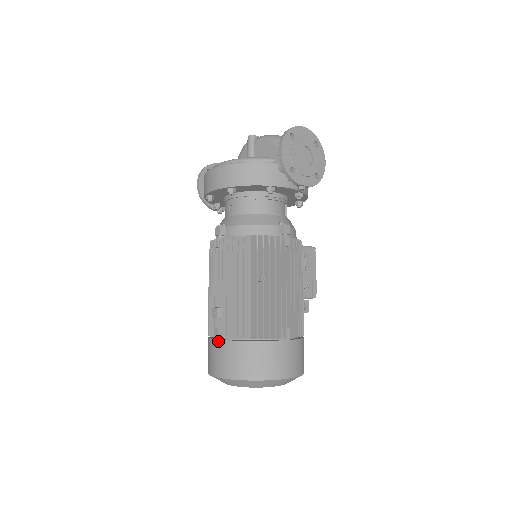
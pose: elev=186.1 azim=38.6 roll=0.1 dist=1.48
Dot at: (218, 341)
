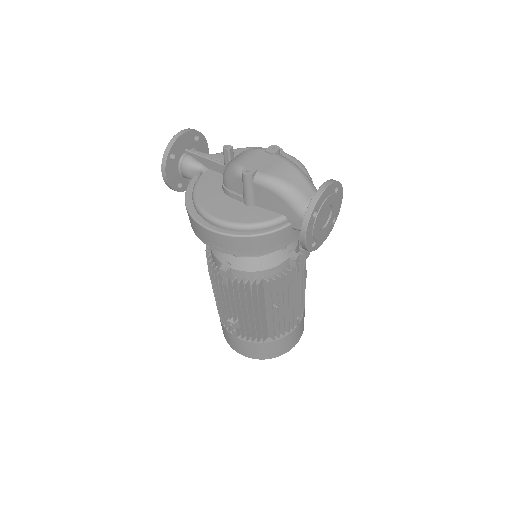
Dot at: (237, 339)
